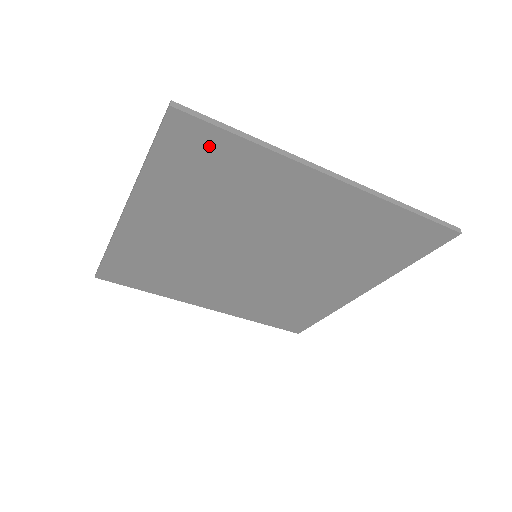
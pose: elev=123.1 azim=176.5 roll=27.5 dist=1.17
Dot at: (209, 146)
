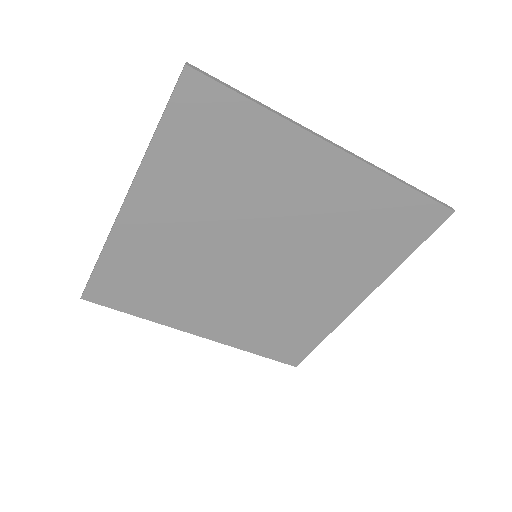
Dot at: (219, 112)
